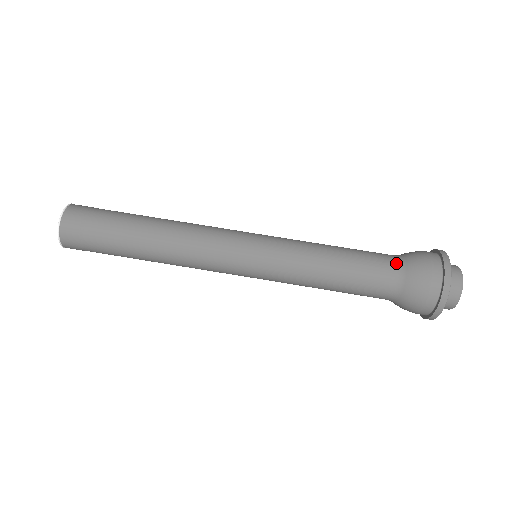
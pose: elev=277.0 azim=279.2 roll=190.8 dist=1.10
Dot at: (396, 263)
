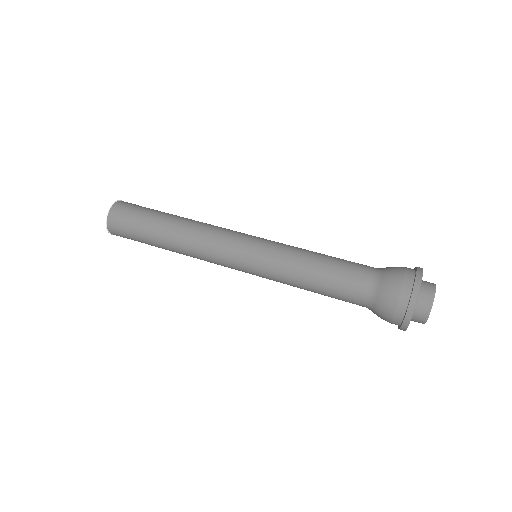
Dot at: (372, 279)
